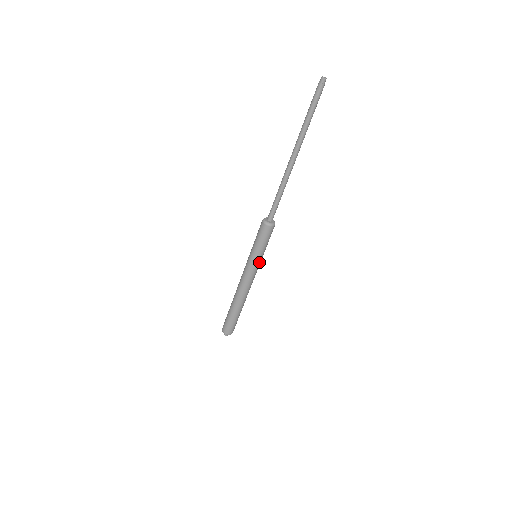
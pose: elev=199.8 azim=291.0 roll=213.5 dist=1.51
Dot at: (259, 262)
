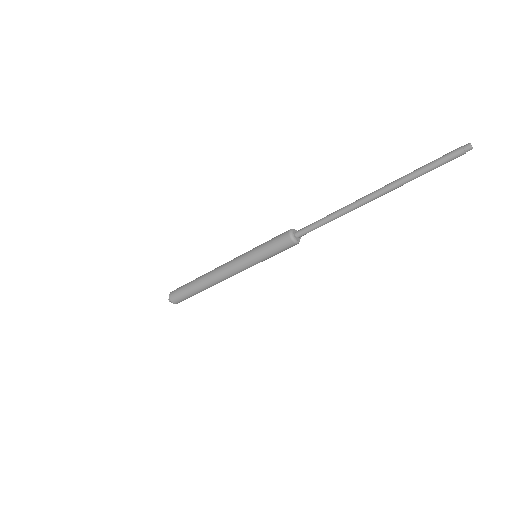
Dot at: (253, 264)
